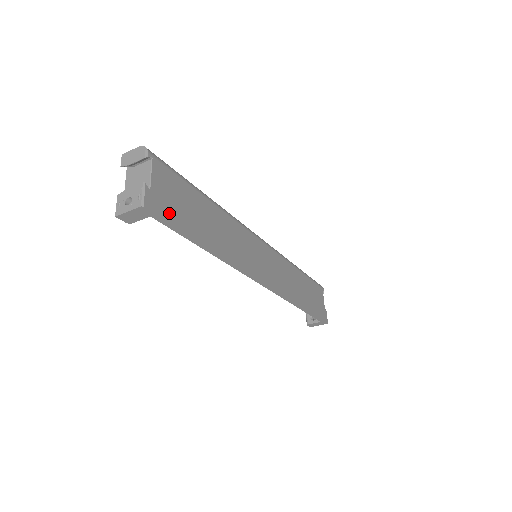
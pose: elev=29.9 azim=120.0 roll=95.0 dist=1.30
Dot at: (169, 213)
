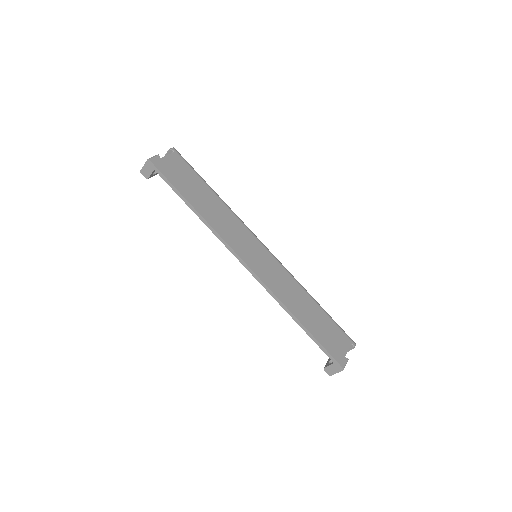
Dot at: (168, 174)
